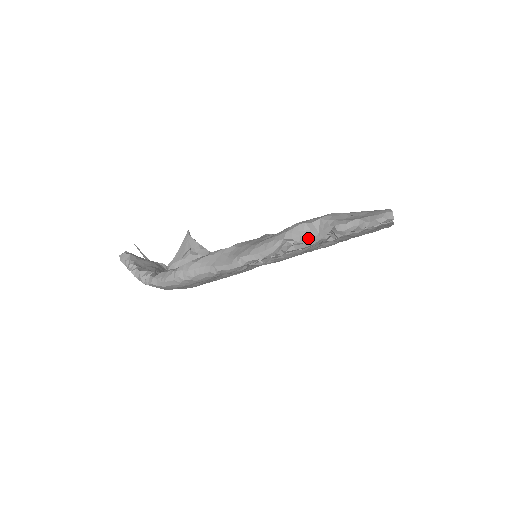
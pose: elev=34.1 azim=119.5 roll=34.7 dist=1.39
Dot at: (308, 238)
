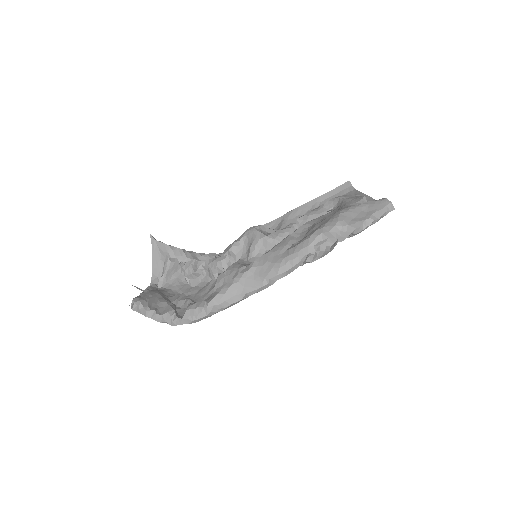
Dot at: (327, 245)
